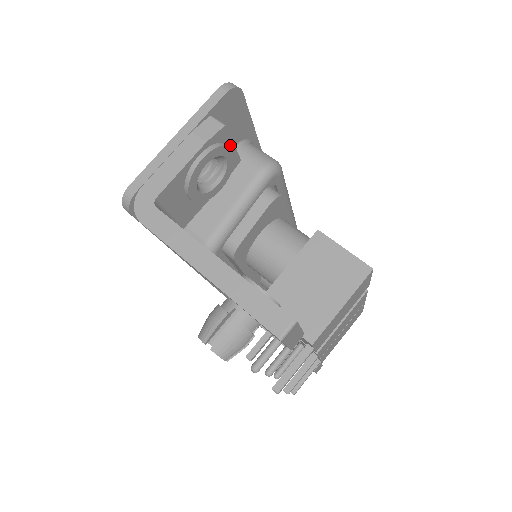
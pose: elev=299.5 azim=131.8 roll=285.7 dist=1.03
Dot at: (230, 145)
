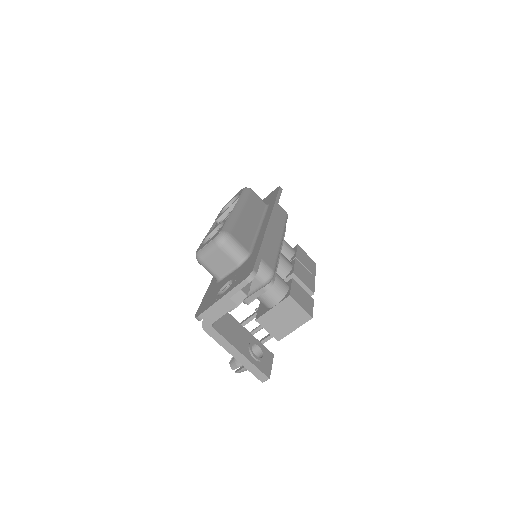
Dot at: (248, 289)
